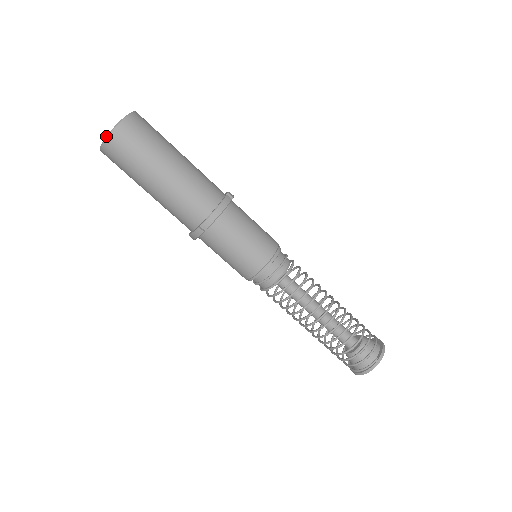
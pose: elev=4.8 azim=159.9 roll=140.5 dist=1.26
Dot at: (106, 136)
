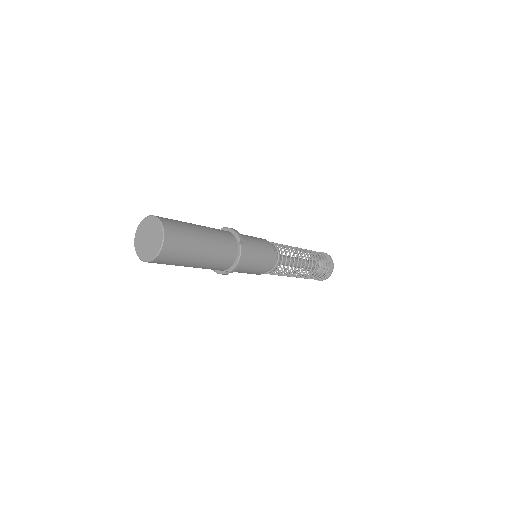
Dot at: (151, 260)
